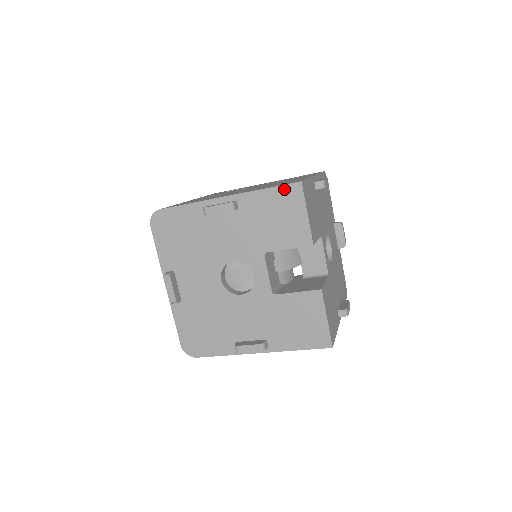
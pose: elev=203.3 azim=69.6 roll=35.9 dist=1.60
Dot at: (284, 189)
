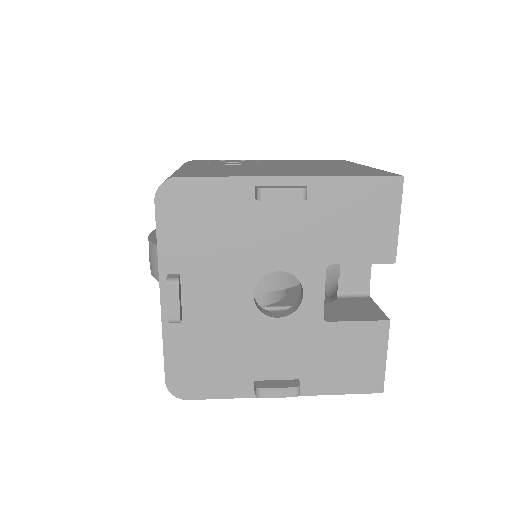
Dot at: (378, 182)
